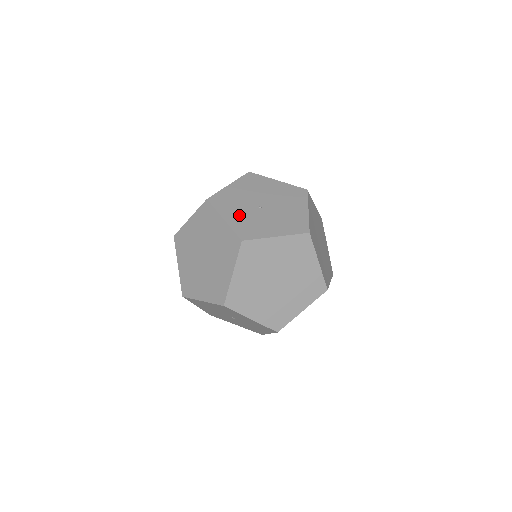
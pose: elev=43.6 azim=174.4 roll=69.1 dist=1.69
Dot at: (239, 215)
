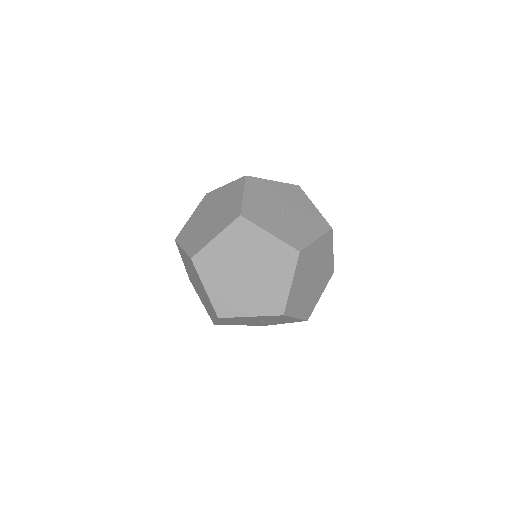
Dot at: (277, 226)
